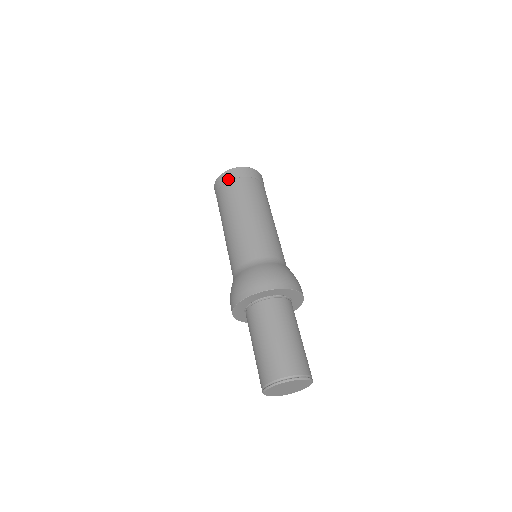
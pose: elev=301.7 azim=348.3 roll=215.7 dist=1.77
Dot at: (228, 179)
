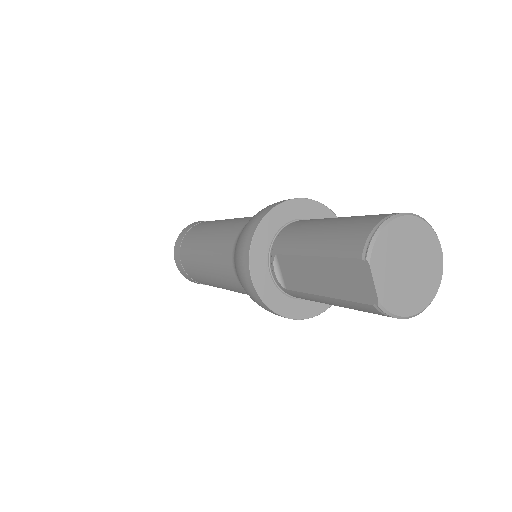
Dot at: occluded
